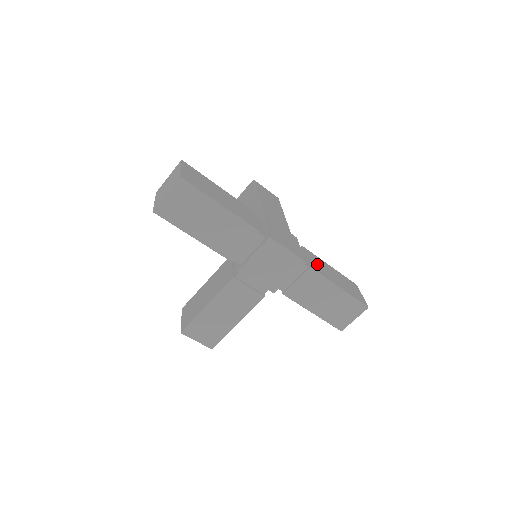
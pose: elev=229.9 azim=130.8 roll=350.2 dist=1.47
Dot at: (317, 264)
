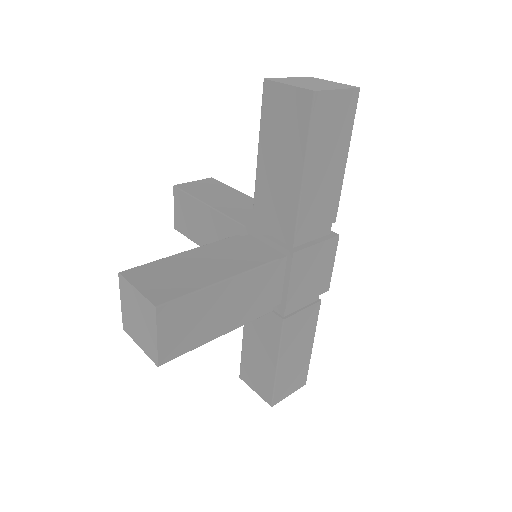
Dot at: occluded
